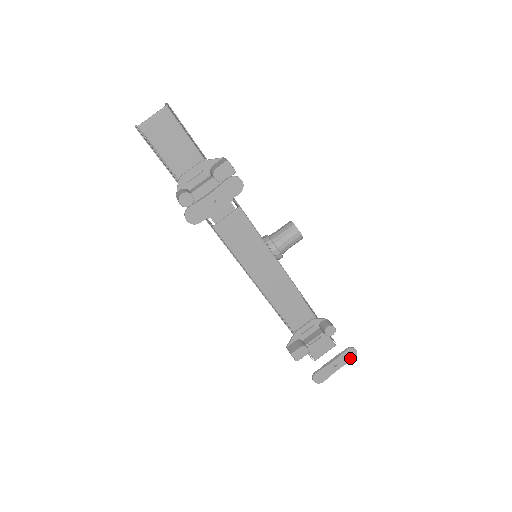
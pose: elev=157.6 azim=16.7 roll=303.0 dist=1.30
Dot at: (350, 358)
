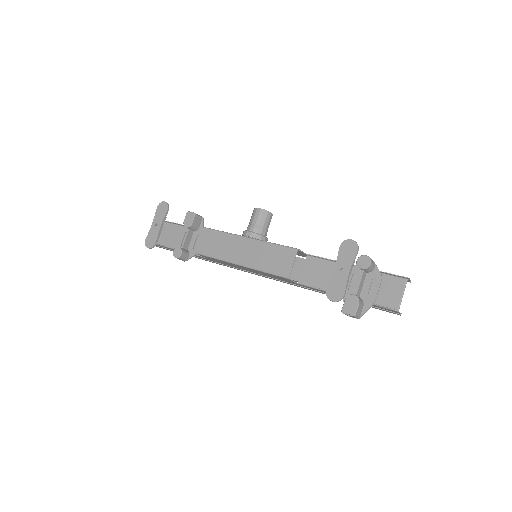
Dot at: (352, 252)
